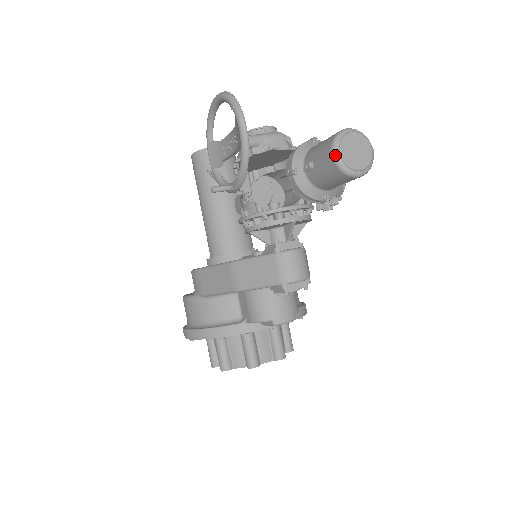
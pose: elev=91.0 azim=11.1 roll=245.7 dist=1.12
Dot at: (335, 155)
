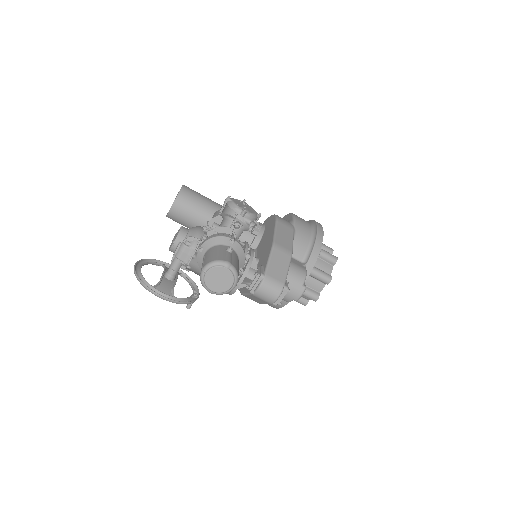
Dot at: occluded
